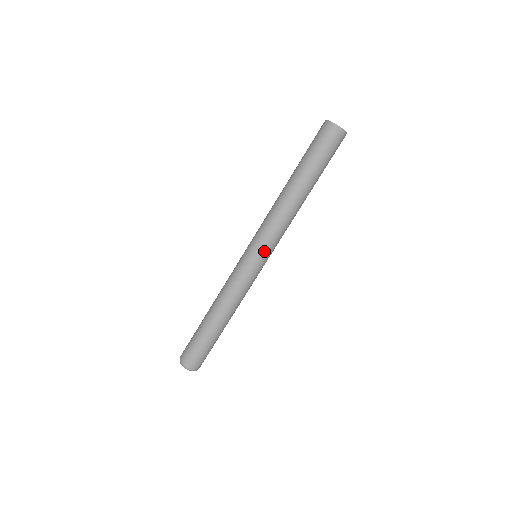
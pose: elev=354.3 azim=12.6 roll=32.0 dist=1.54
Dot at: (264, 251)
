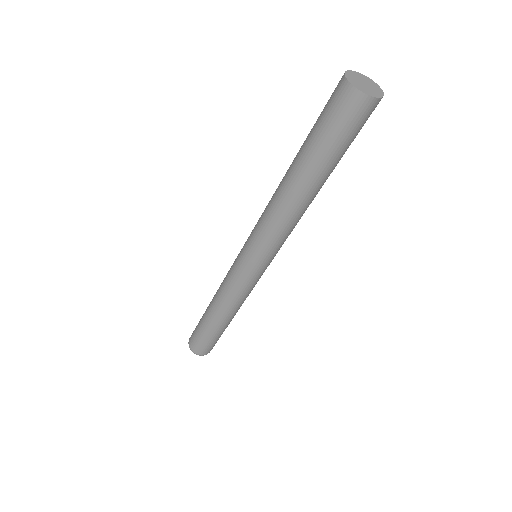
Dot at: (250, 251)
